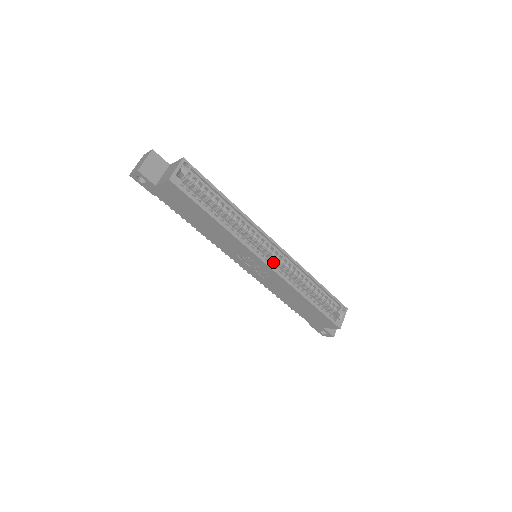
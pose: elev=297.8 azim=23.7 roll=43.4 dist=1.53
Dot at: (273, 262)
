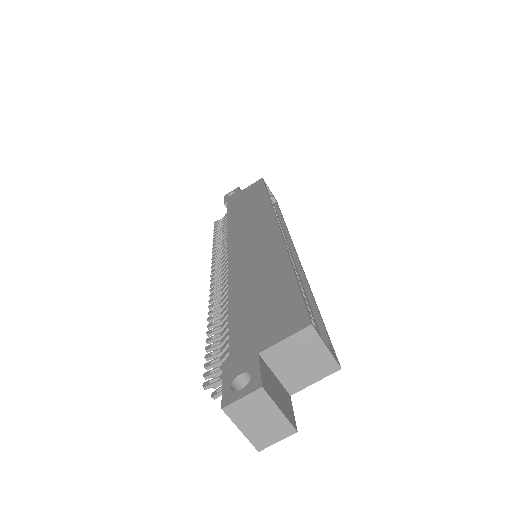
Dot at: occluded
